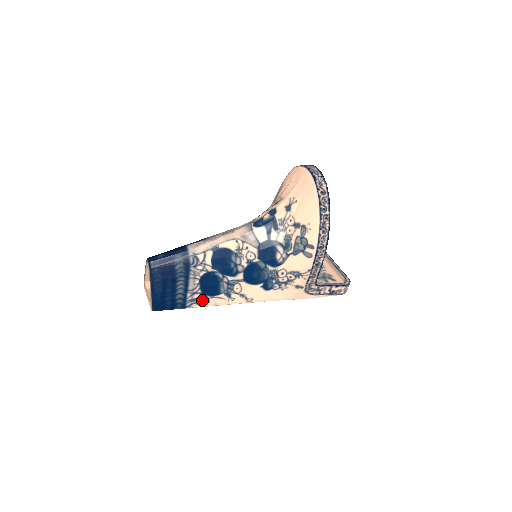
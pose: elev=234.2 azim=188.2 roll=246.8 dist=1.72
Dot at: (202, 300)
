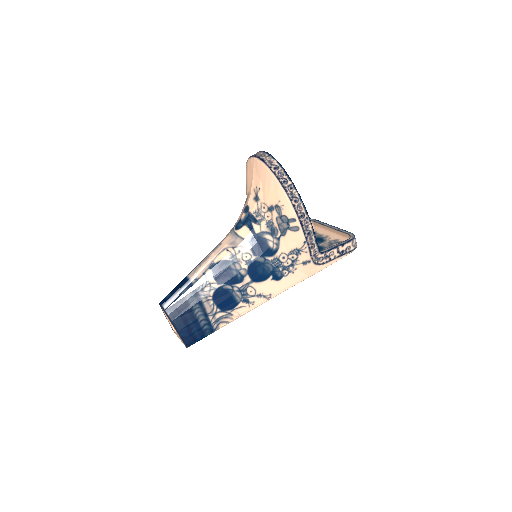
Dot at: (225, 317)
